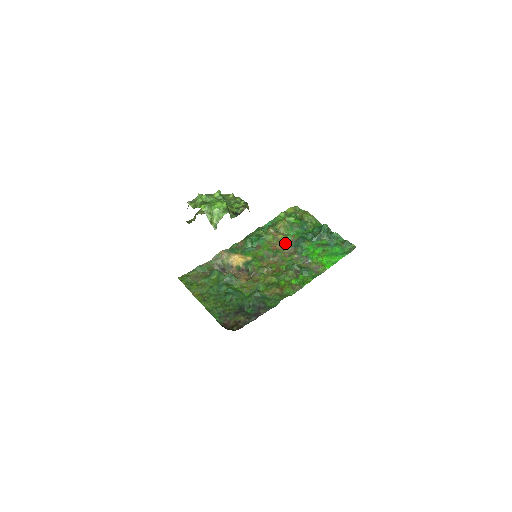
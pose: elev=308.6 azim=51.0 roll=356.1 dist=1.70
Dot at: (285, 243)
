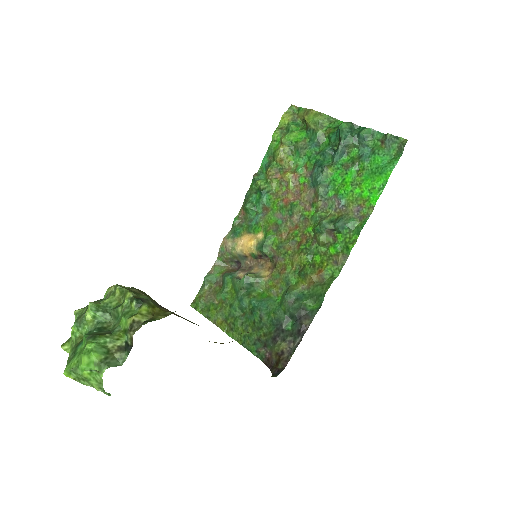
Dot at: (298, 185)
